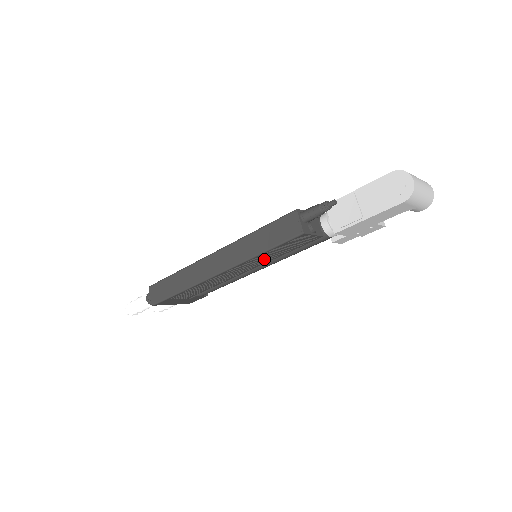
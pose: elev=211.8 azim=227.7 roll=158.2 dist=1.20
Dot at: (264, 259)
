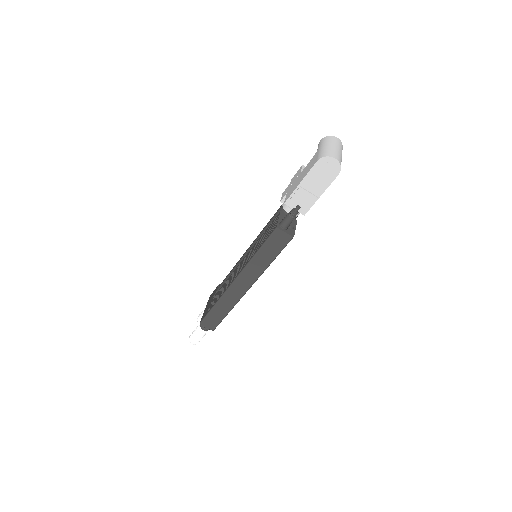
Dot at: occluded
